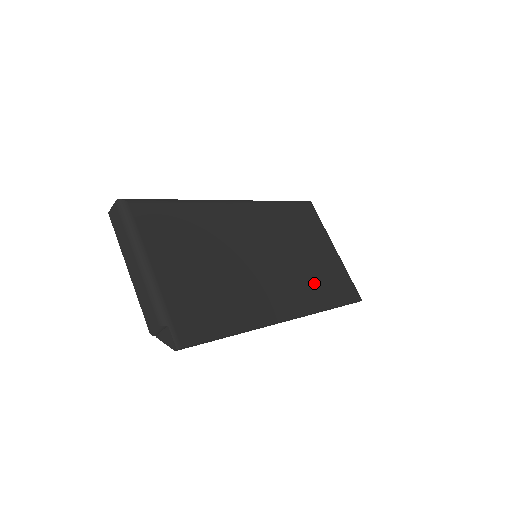
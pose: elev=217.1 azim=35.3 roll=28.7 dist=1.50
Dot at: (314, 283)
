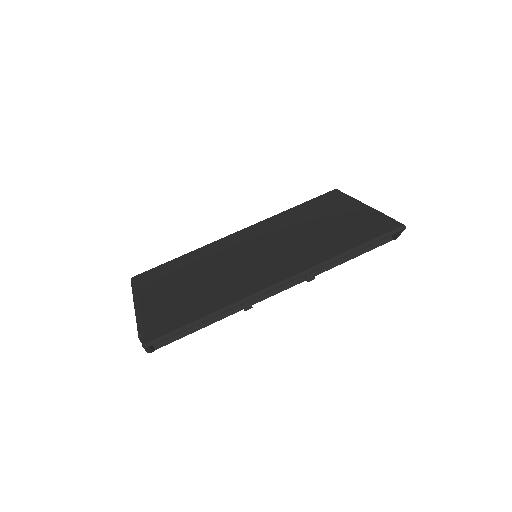
Dot at: (324, 242)
